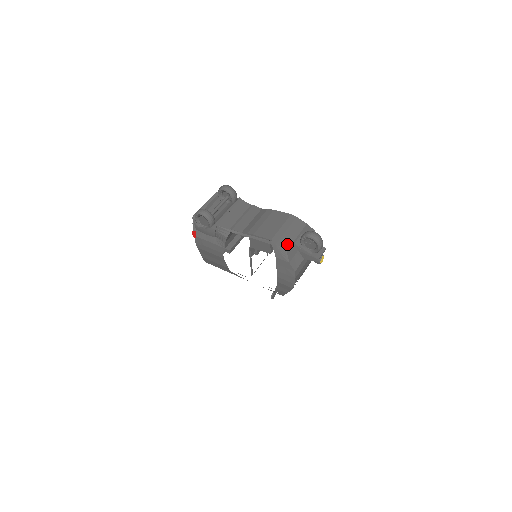
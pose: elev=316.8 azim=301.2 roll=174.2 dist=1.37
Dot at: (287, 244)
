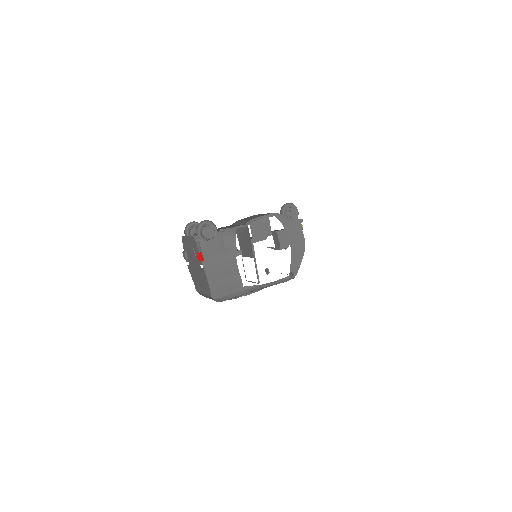
Dot at: occluded
